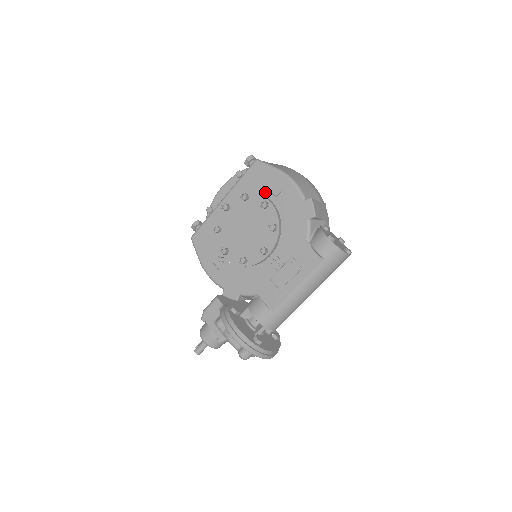
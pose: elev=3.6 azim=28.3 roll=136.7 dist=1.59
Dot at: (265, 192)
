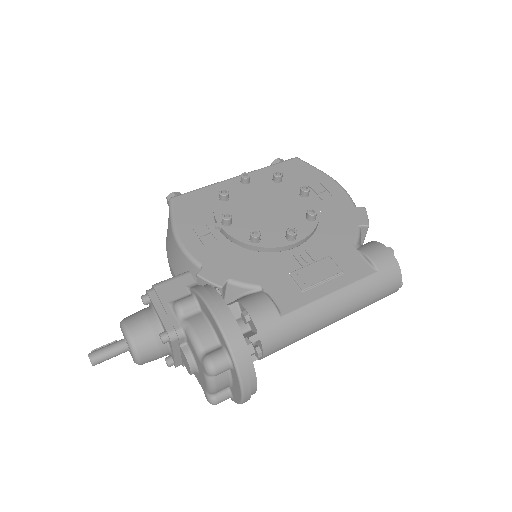
Dot at: occluded
